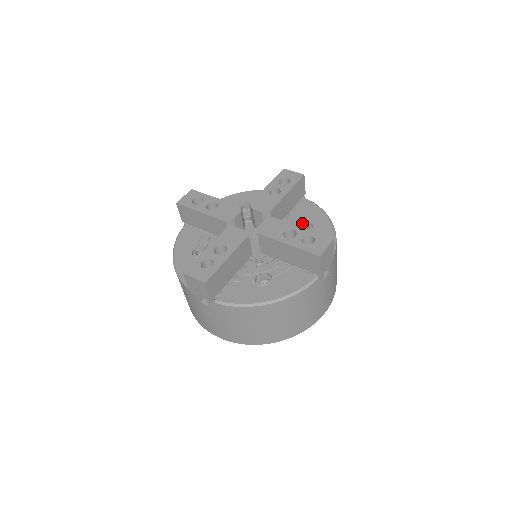
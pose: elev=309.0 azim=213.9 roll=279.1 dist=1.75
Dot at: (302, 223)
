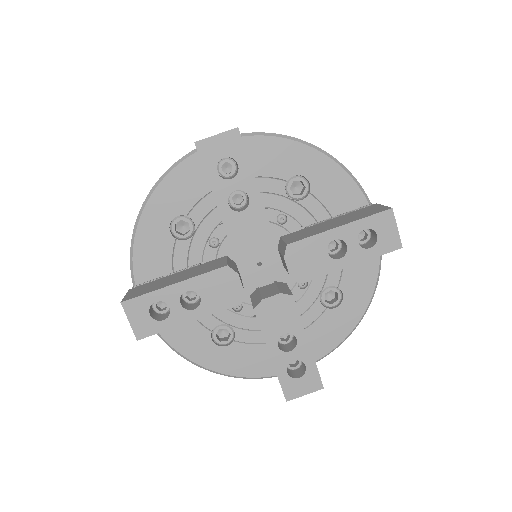
Dot at: (335, 286)
